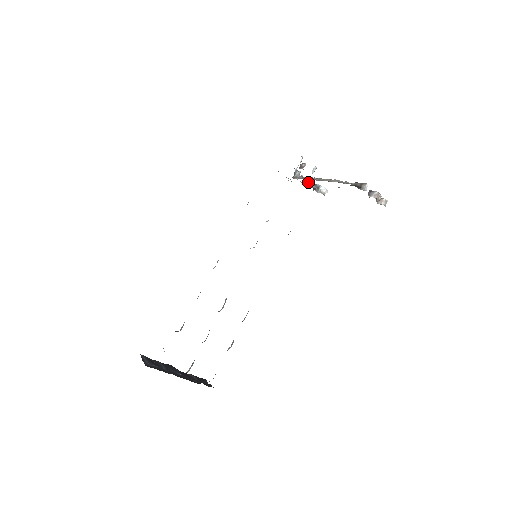
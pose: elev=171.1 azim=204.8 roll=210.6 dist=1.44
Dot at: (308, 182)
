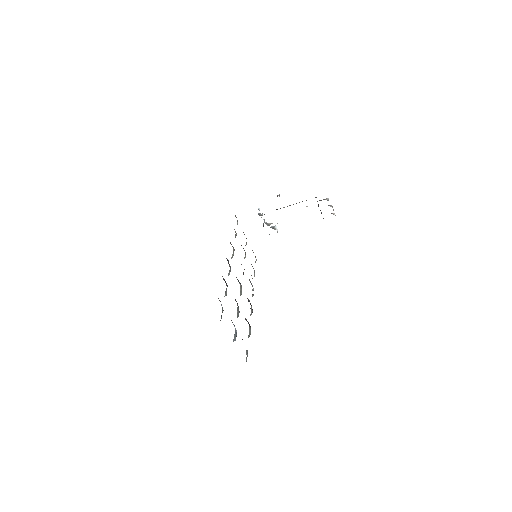
Dot at: occluded
